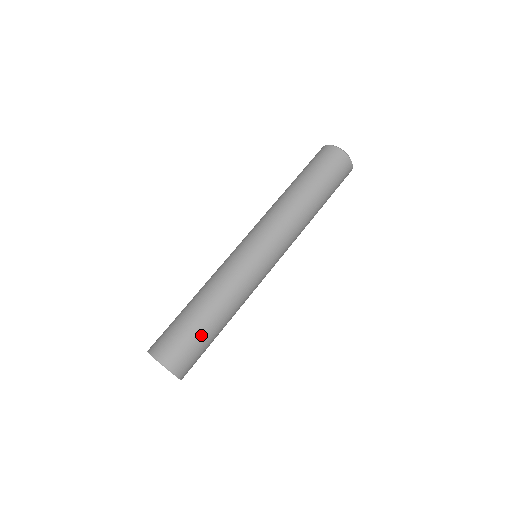
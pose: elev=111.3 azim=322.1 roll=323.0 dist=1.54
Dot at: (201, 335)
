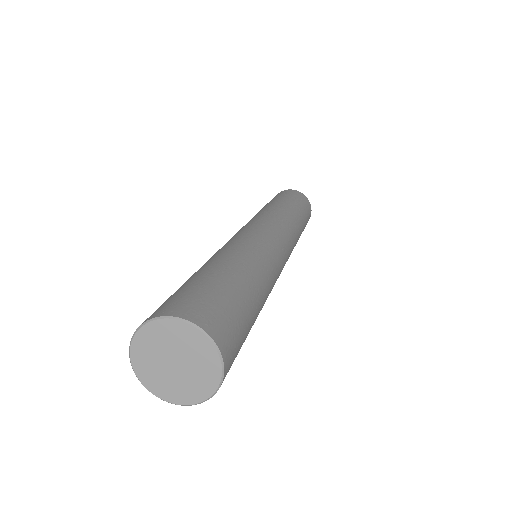
Dot at: (243, 301)
